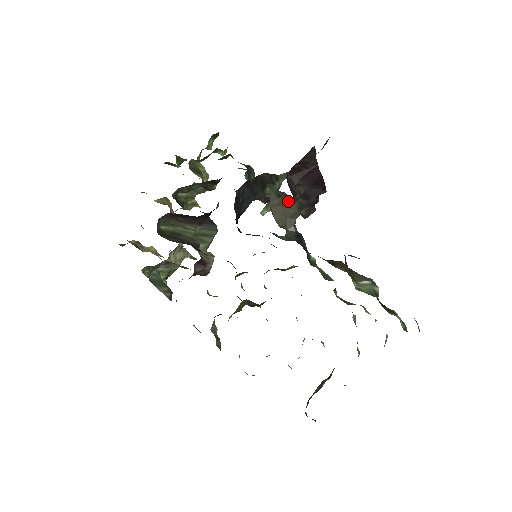
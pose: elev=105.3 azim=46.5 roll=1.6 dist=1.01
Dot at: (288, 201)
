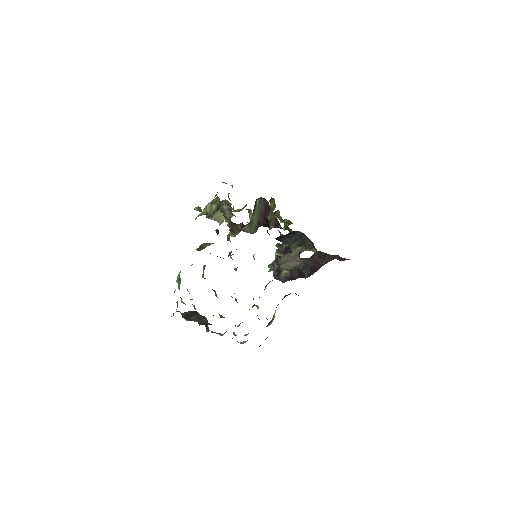
Dot at: (298, 260)
